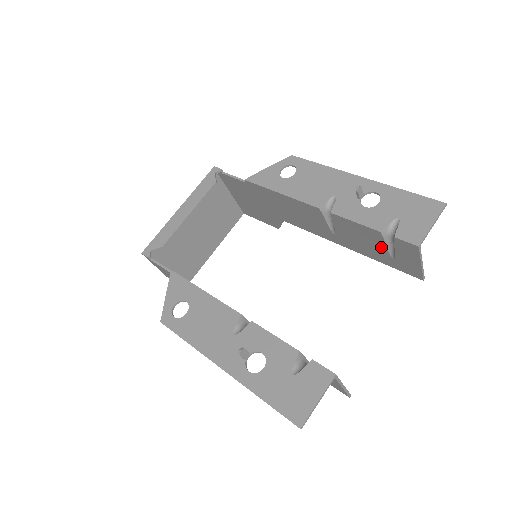
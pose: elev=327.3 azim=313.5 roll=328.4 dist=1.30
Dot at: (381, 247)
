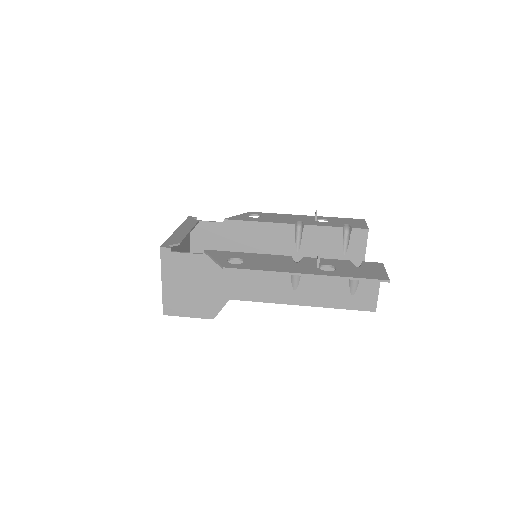
Dot at: (338, 246)
